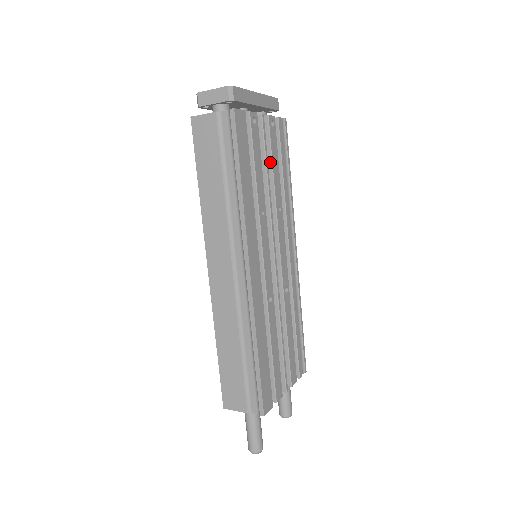
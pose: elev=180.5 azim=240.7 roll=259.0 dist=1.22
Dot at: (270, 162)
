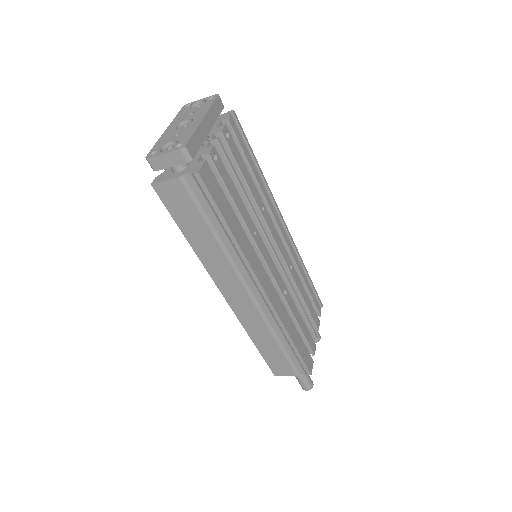
Dot at: (240, 175)
